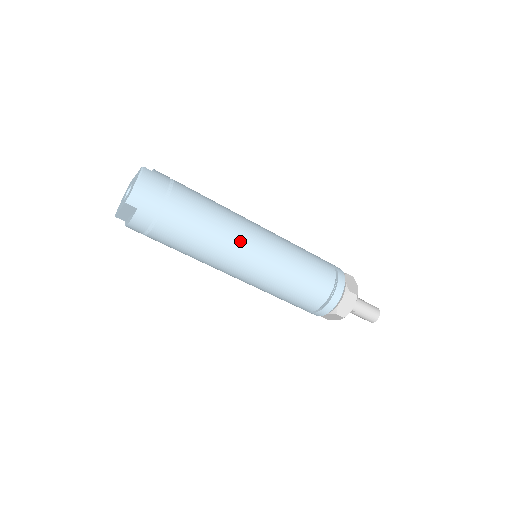
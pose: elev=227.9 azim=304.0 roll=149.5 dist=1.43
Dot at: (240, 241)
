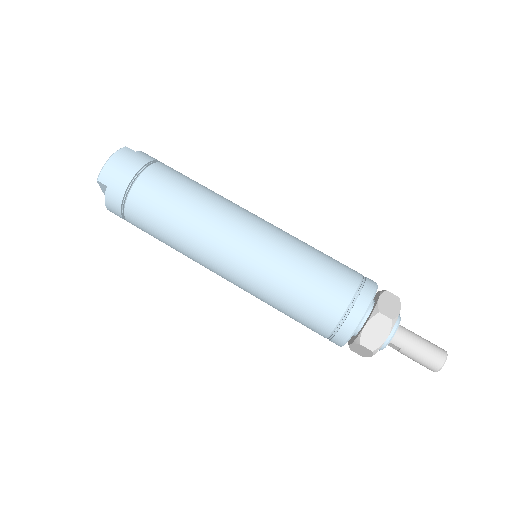
Dot at: (218, 228)
